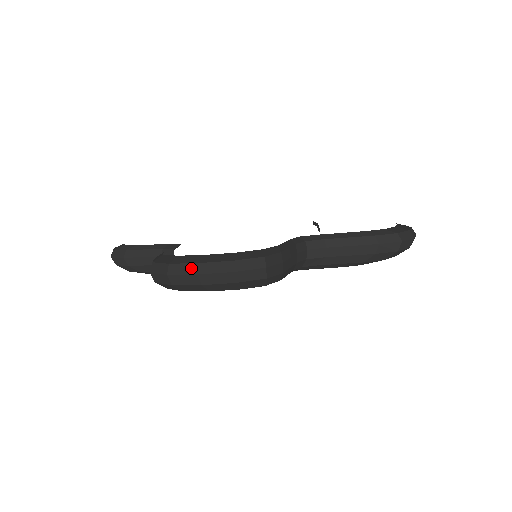
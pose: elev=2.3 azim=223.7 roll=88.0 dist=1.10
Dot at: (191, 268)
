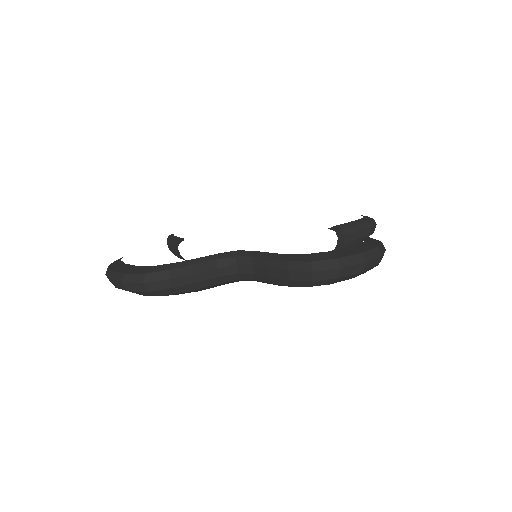
Dot at: (109, 273)
